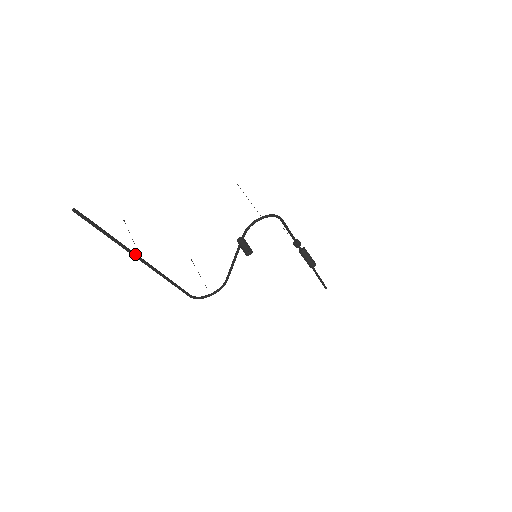
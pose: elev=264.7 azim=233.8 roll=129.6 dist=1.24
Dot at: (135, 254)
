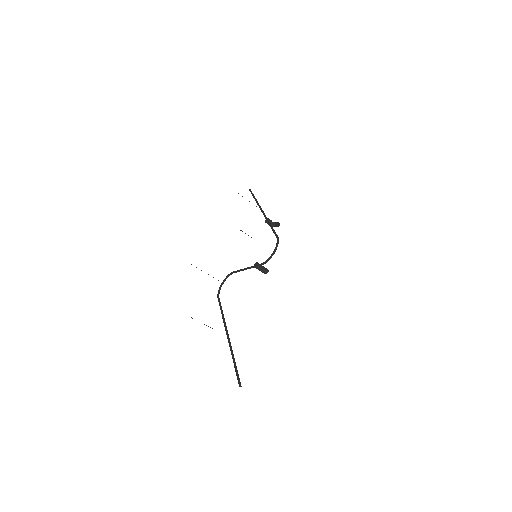
Dot at: (230, 342)
